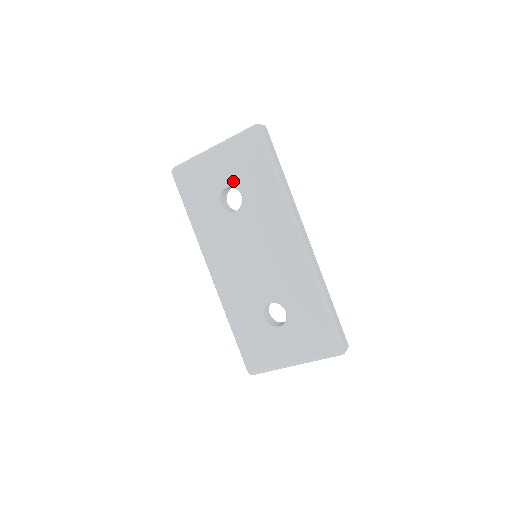
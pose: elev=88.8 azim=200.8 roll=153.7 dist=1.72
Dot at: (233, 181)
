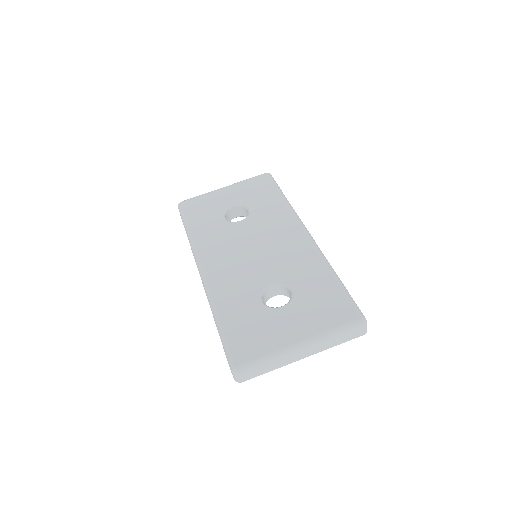
Dot at: (241, 202)
